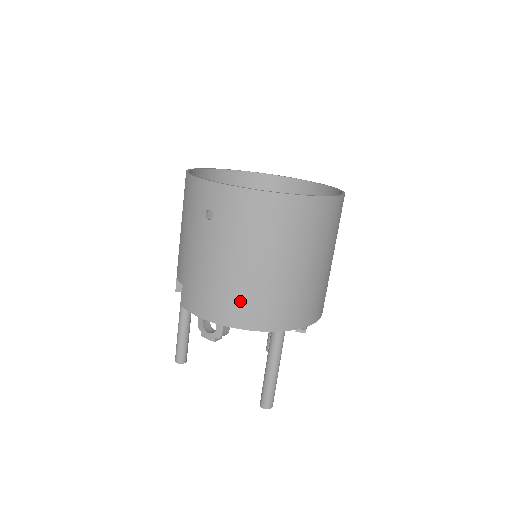
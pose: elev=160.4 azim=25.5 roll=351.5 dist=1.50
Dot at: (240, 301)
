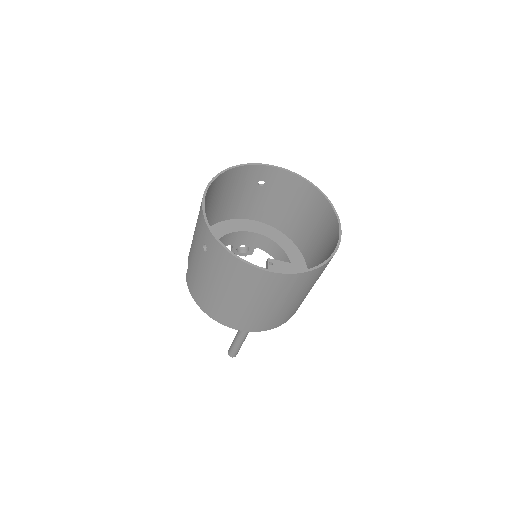
Dot at: (217, 308)
